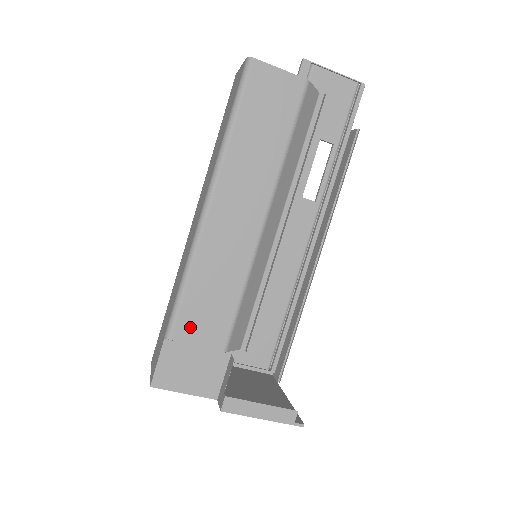
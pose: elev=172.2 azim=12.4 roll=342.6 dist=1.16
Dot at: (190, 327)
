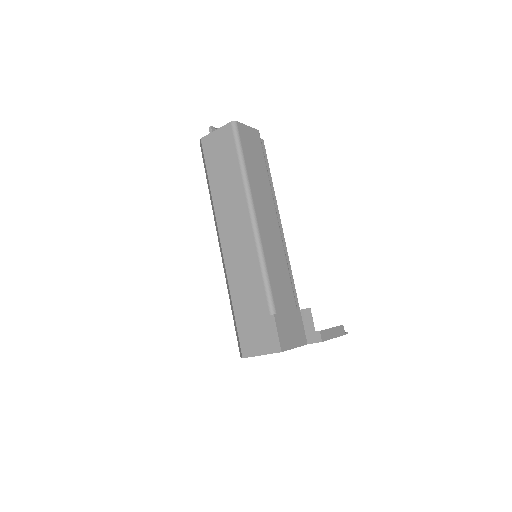
Dot at: (280, 301)
